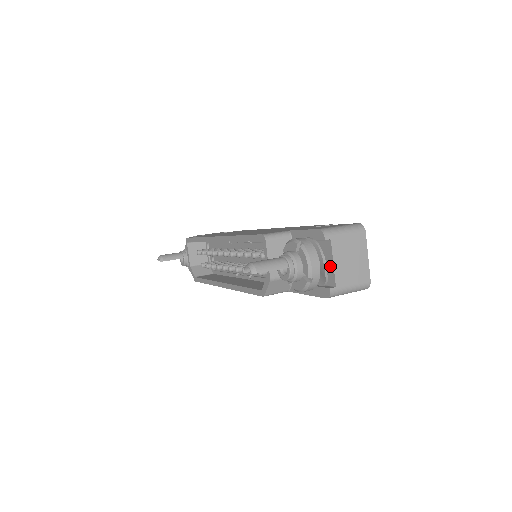
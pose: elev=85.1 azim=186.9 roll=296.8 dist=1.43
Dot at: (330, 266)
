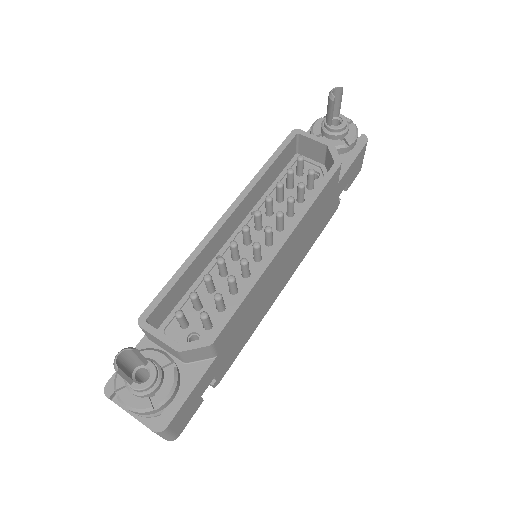
Dot at: occluded
